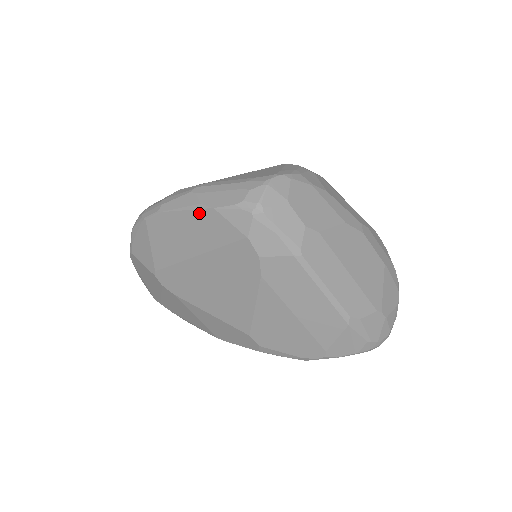
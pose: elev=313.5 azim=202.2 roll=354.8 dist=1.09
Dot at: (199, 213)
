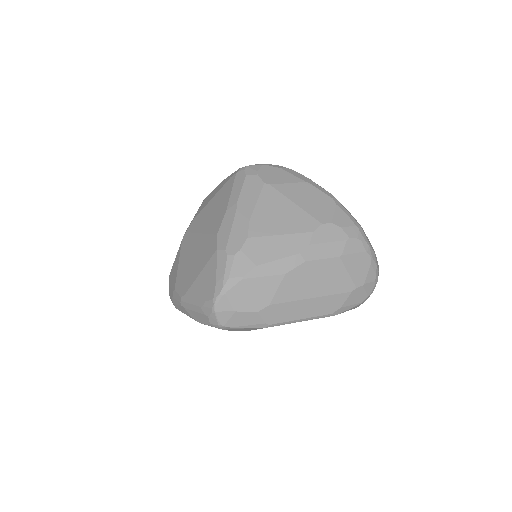
Dot at: occluded
